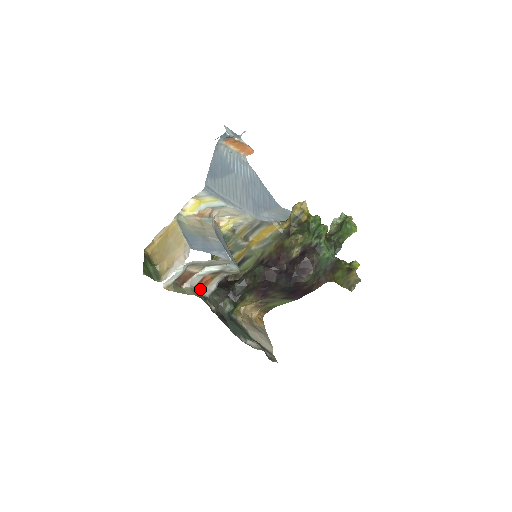
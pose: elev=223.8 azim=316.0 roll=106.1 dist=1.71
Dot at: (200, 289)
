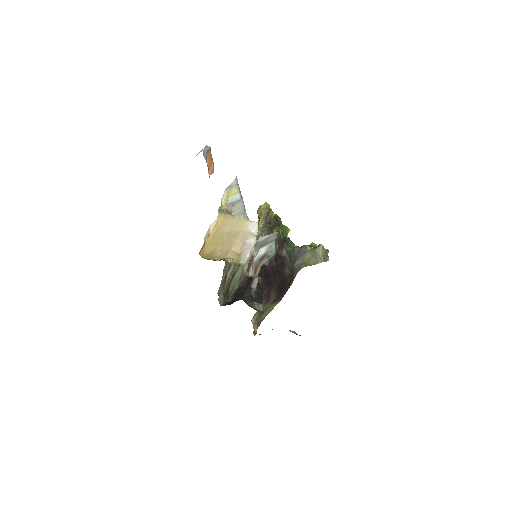
Dot at: occluded
